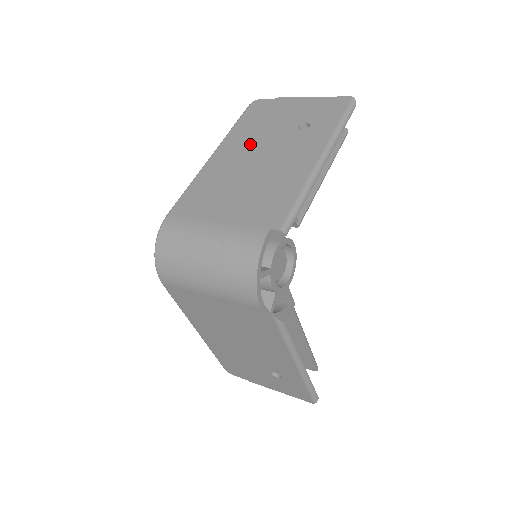
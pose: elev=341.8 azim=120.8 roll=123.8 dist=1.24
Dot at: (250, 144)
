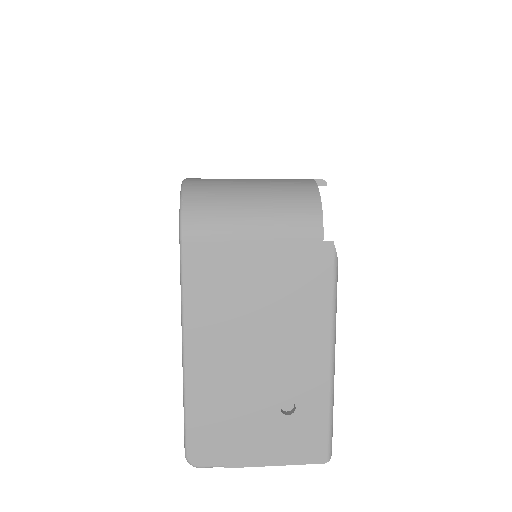
Dot at: occluded
